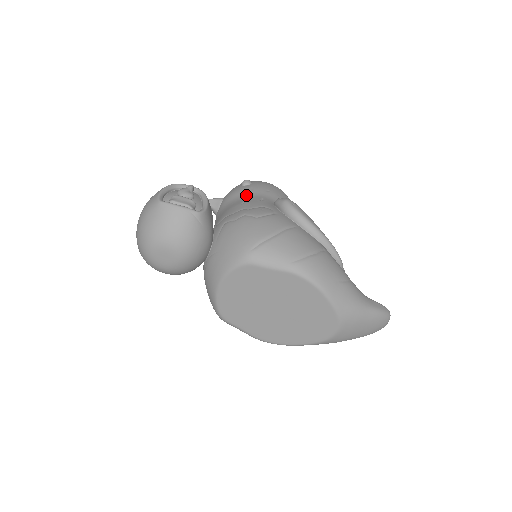
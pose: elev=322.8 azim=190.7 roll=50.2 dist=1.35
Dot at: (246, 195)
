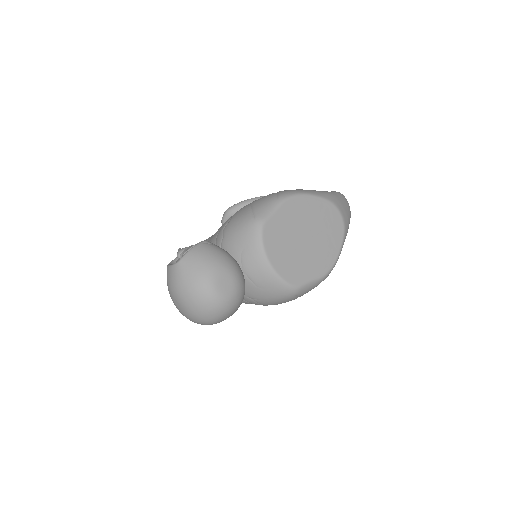
Dot at: occluded
